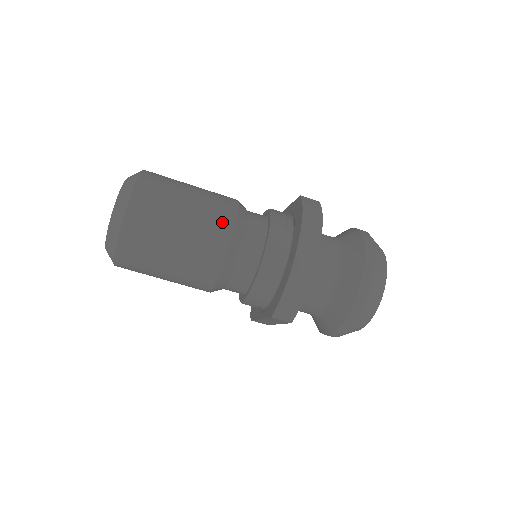
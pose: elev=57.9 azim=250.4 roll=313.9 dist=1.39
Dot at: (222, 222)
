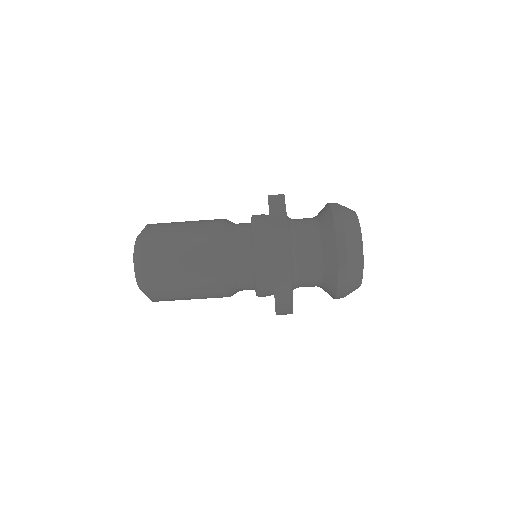
Dot at: (214, 275)
